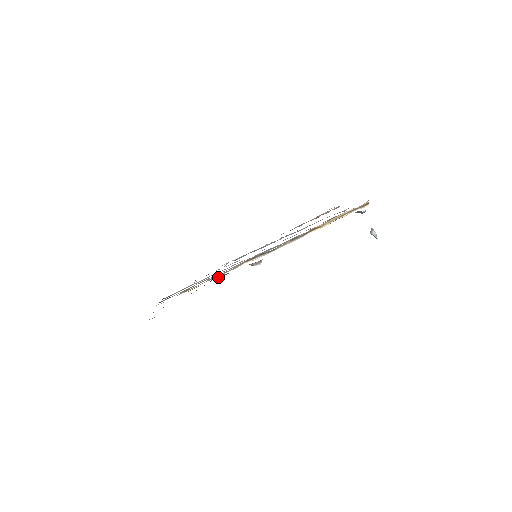
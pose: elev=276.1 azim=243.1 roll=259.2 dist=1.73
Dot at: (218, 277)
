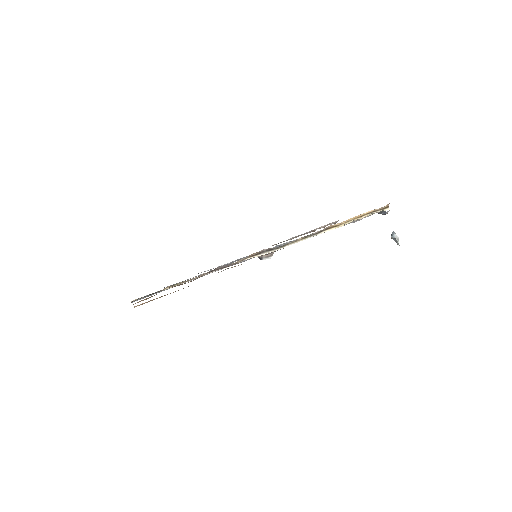
Dot at: (220, 268)
